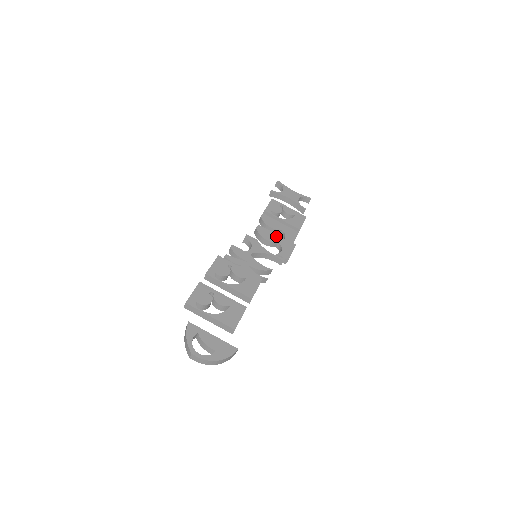
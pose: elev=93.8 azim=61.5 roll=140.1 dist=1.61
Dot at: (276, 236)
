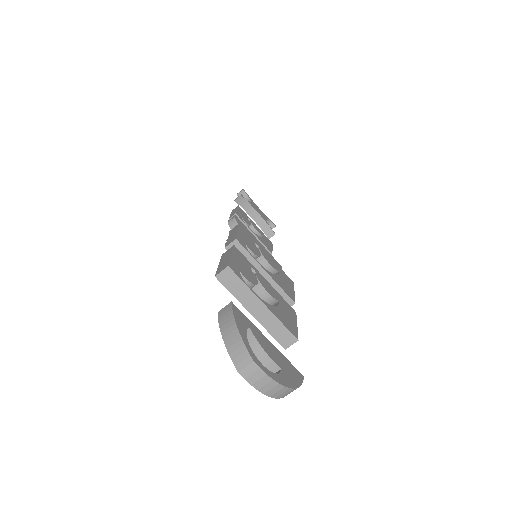
Dot at: (262, 245)
